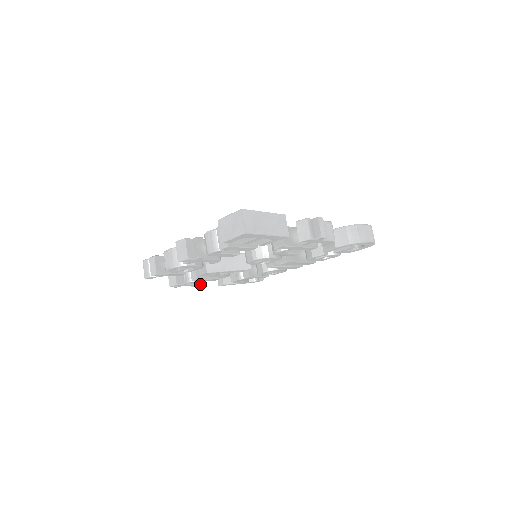
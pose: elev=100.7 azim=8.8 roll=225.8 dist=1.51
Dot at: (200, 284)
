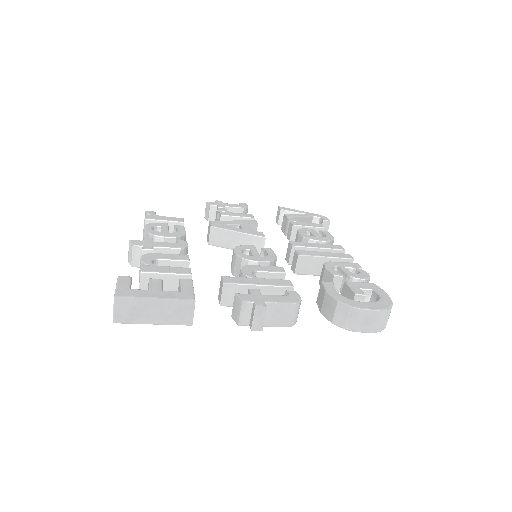
Dot at: occluded
